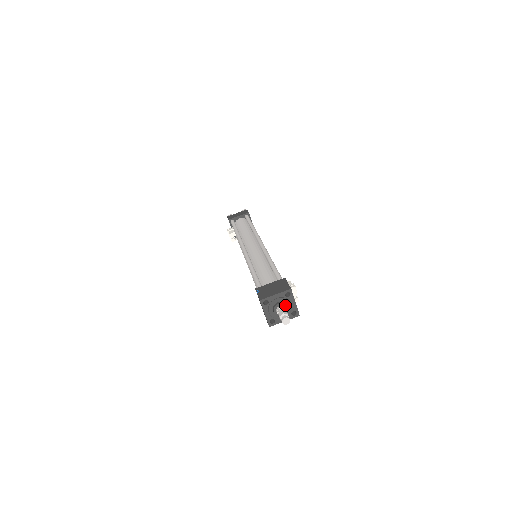
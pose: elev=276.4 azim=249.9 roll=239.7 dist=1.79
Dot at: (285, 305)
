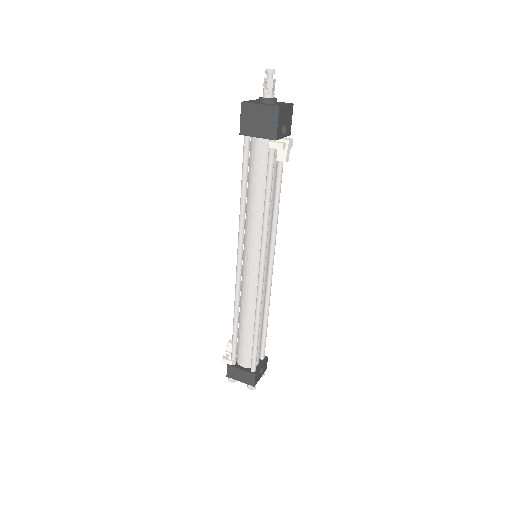
Dot at: (276, 98)
